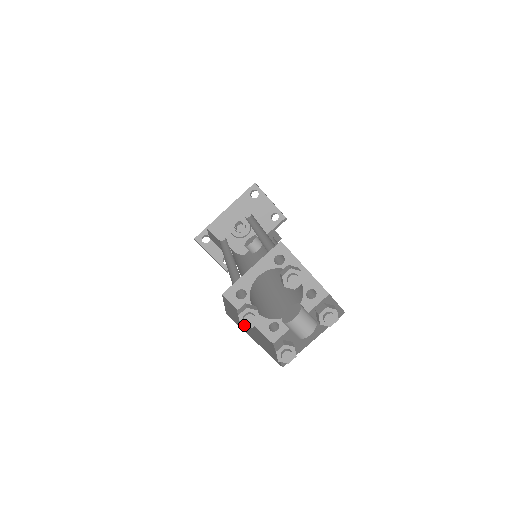
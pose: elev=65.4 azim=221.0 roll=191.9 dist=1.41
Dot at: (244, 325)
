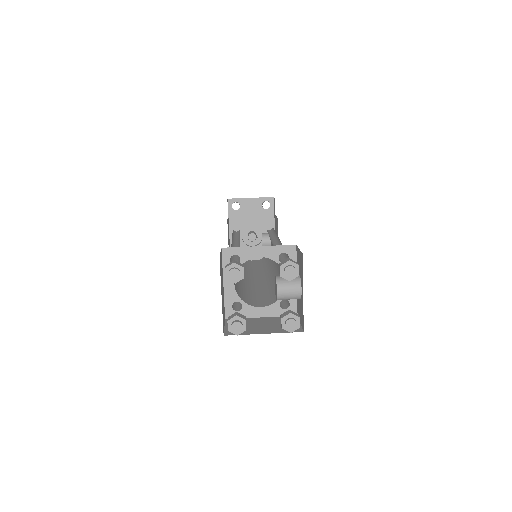
Dot at: (239, 333)
